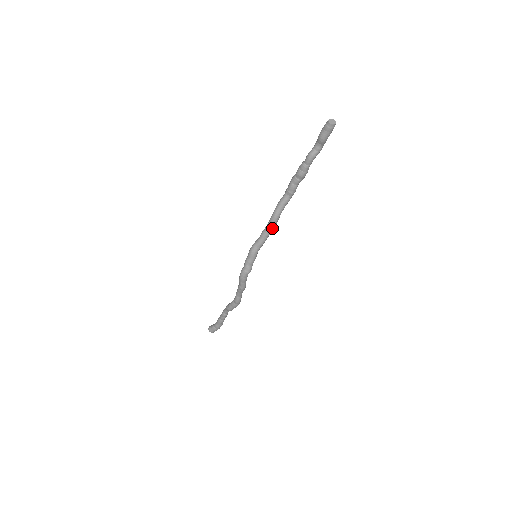
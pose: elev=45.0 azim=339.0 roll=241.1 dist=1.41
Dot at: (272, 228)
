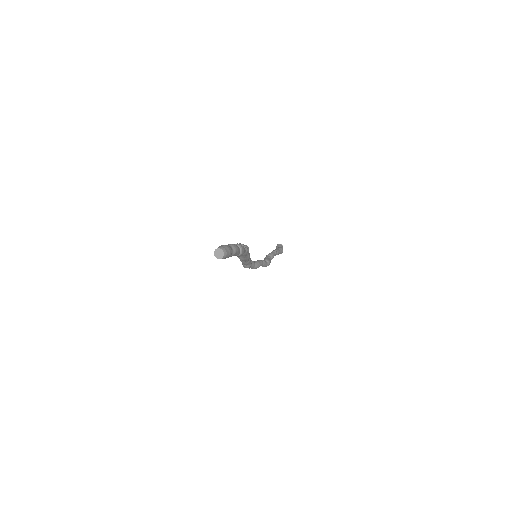
Dot at: occluded
